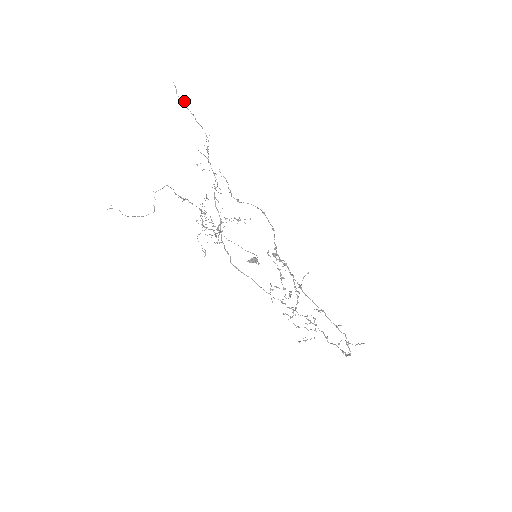
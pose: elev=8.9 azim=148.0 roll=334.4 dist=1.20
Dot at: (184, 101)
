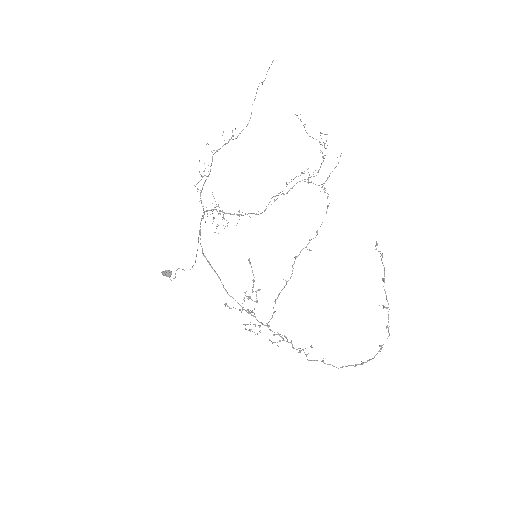
Dot at: (261, 82)
